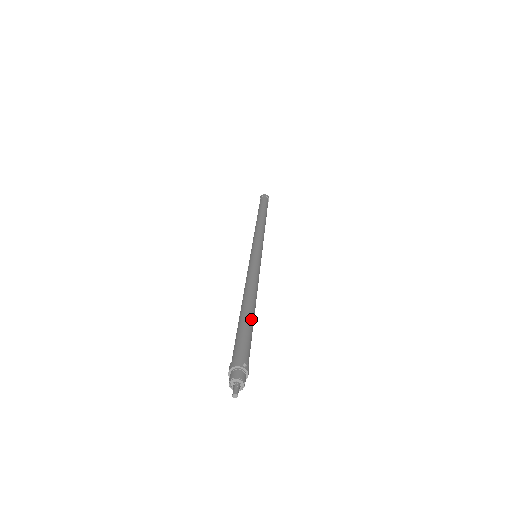
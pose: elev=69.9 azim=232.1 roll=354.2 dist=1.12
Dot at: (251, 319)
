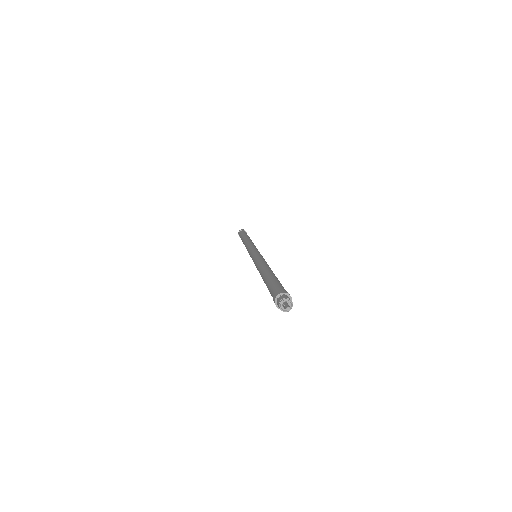
Dot at: (277, 278)
